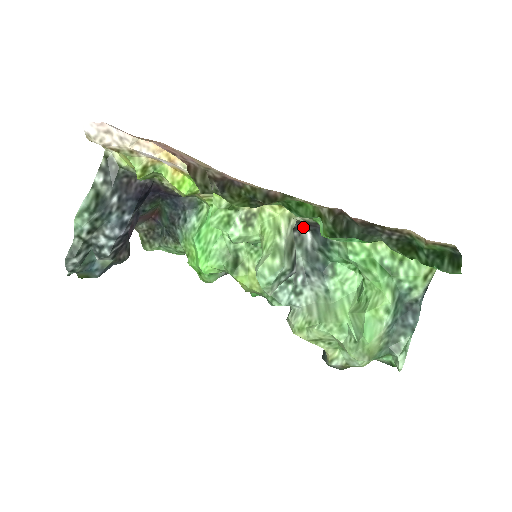
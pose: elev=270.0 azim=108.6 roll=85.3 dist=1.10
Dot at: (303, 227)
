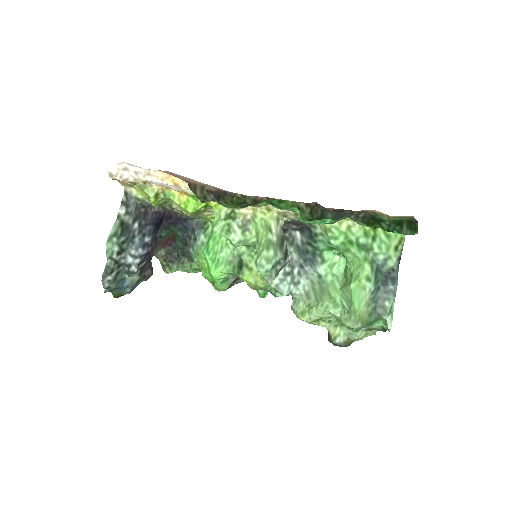
Dot at: (292, 228)
